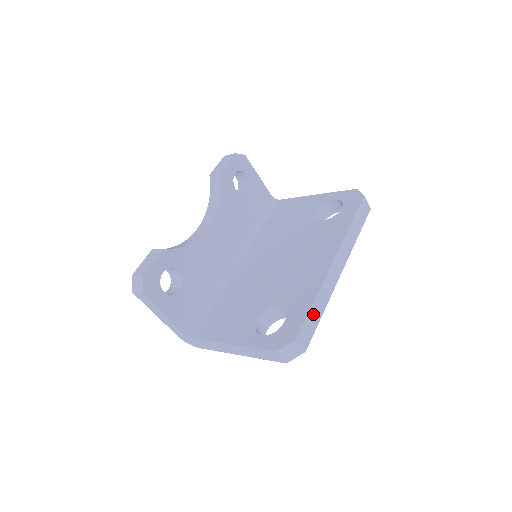
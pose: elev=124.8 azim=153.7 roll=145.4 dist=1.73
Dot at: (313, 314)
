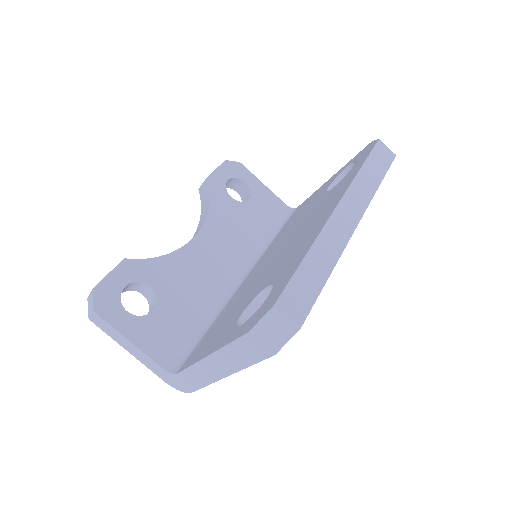
Dot at: (308, 272)
